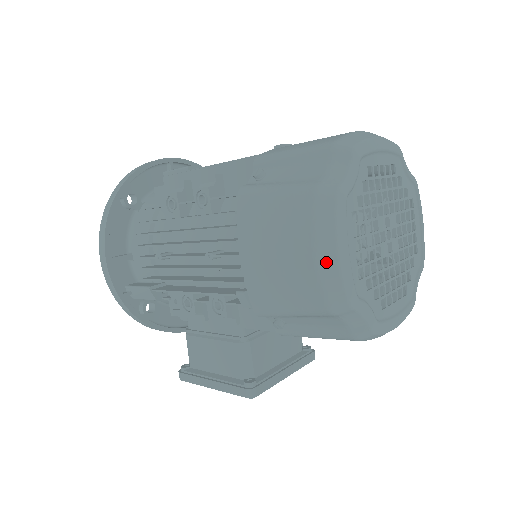
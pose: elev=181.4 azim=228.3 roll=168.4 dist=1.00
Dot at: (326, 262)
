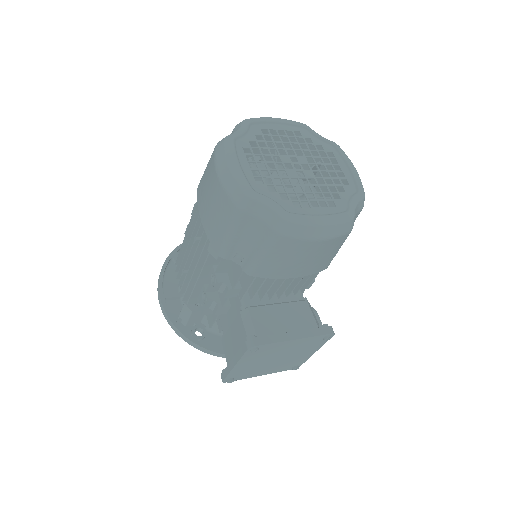
Dot at: (224, 175)
